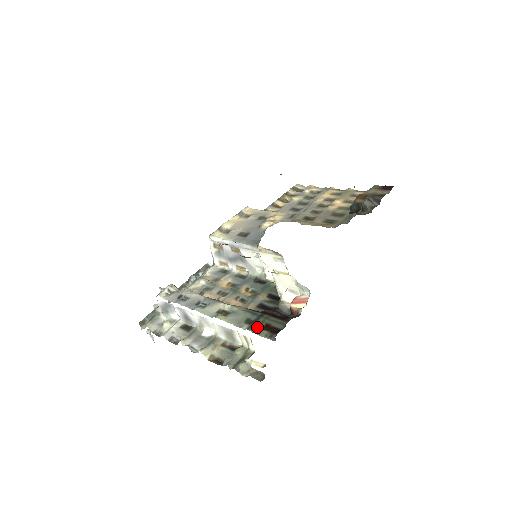
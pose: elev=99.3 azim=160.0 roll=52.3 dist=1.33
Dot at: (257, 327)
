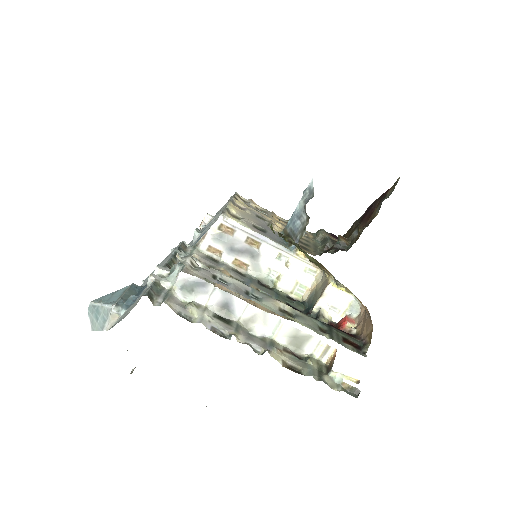
Dot at: (338, 339)
